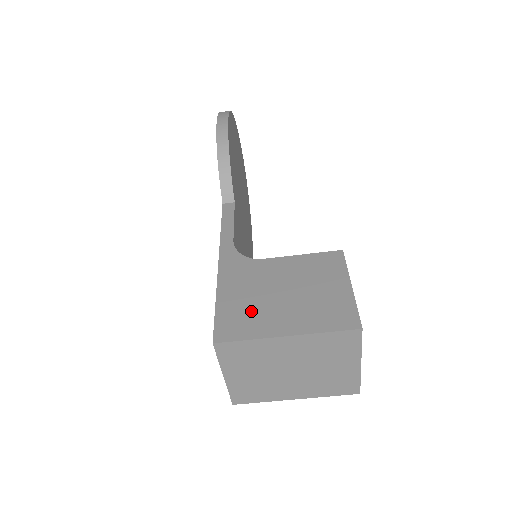
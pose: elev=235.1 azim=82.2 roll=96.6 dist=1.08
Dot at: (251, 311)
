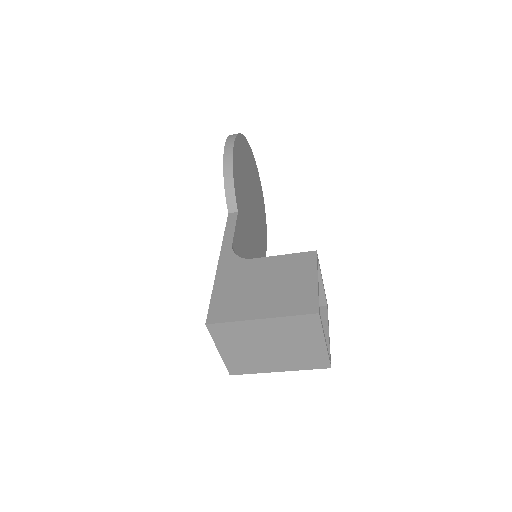
Dot at: (237, 300)
